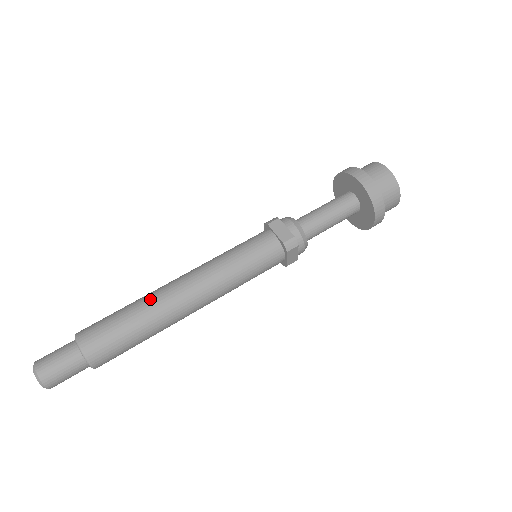
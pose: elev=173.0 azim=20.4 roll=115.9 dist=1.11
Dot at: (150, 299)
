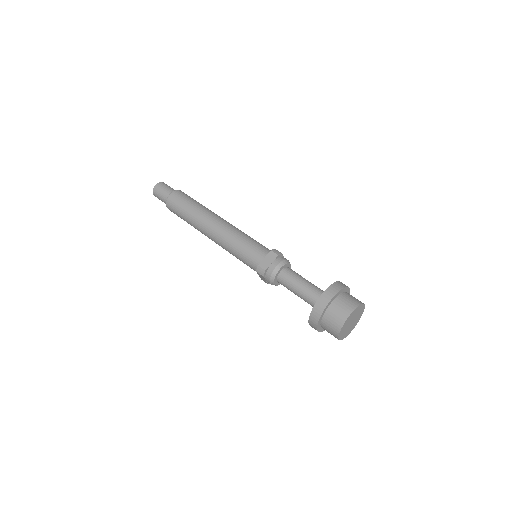
Dot at: (202, 212)
